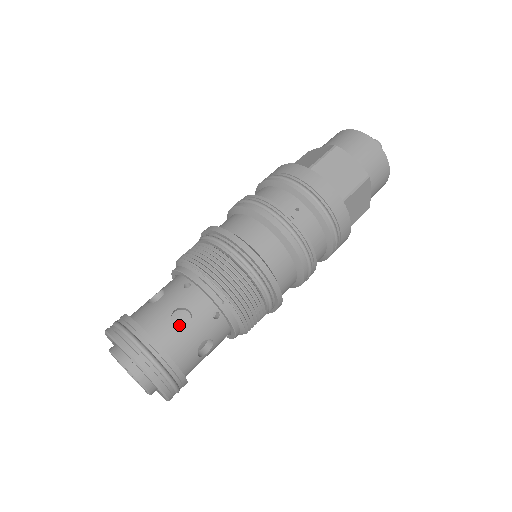
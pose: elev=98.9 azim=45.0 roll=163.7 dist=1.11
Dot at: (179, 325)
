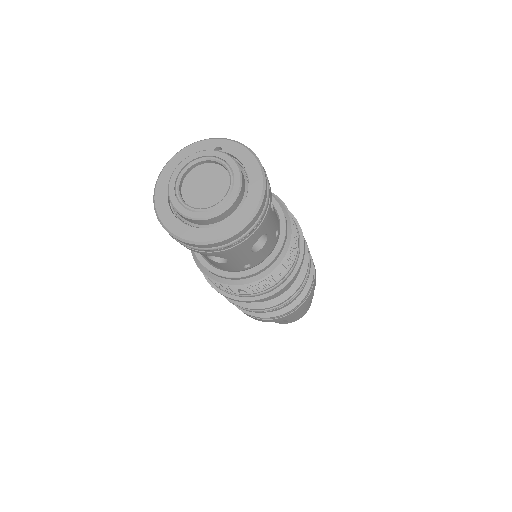
Dot at: occluded
